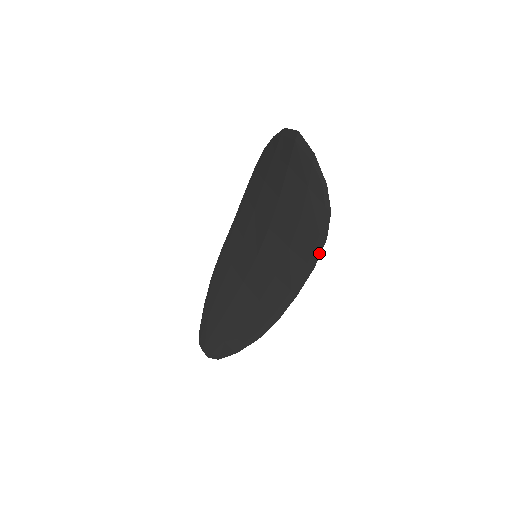
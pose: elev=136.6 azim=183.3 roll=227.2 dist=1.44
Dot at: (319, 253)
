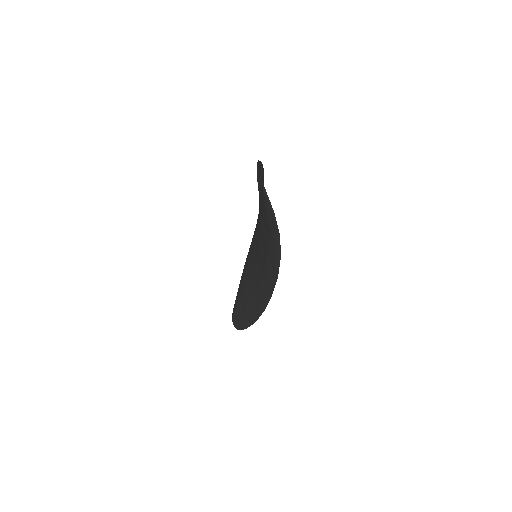
Dot at: (279, 265)
